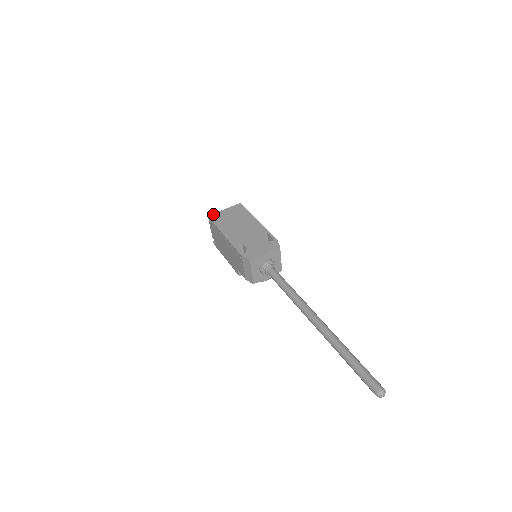
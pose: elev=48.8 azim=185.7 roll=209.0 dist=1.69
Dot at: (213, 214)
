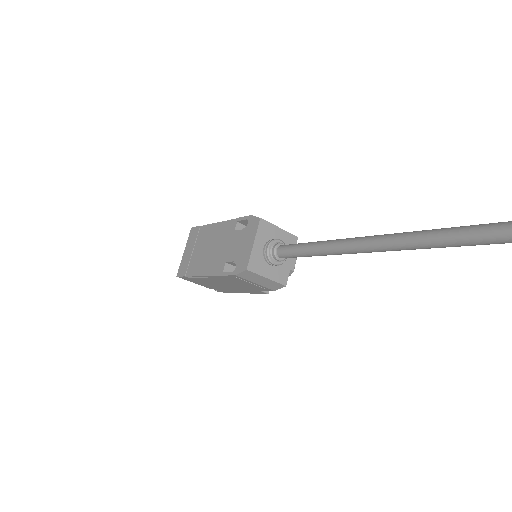
Dot at: (179, 269)
